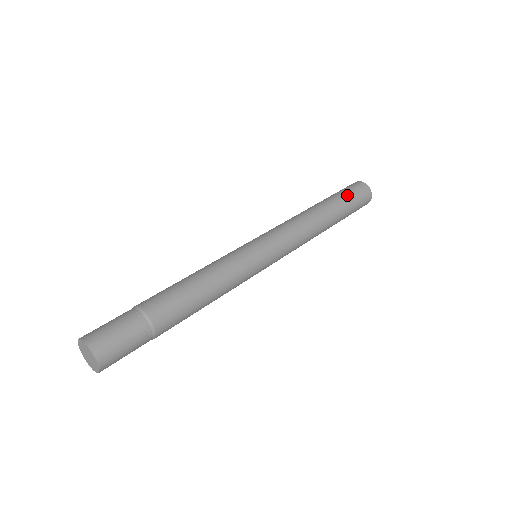
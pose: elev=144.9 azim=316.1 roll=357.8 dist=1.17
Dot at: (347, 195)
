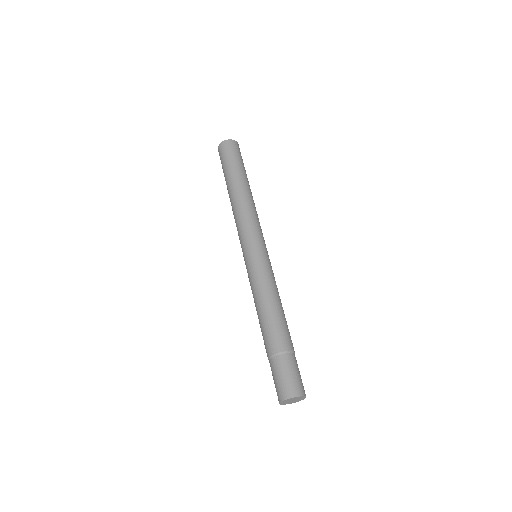
Dot at: (238, 161)
